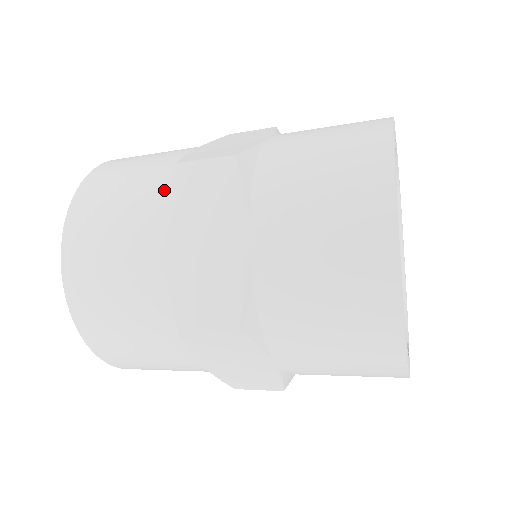
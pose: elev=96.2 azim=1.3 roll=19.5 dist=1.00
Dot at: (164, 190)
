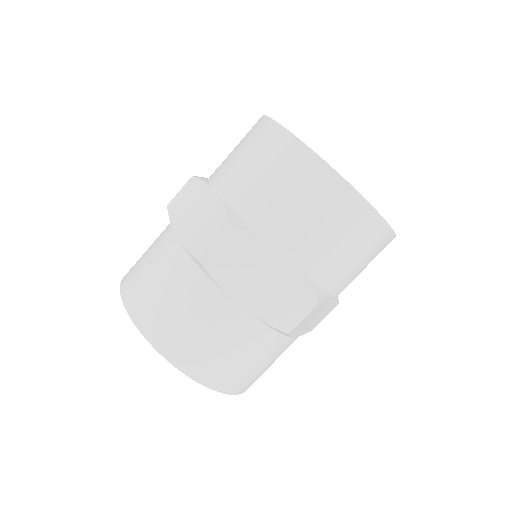
Dot at: (202, 279)
